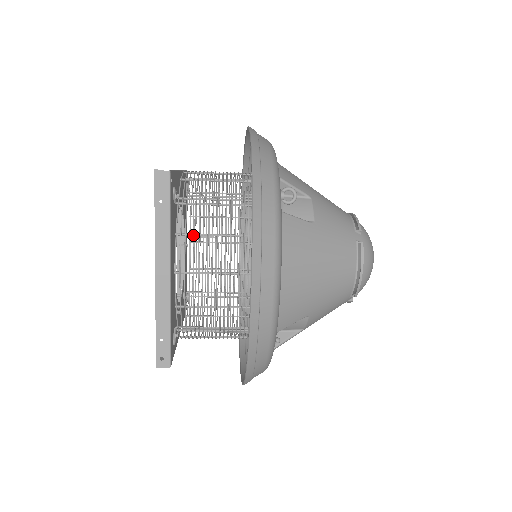
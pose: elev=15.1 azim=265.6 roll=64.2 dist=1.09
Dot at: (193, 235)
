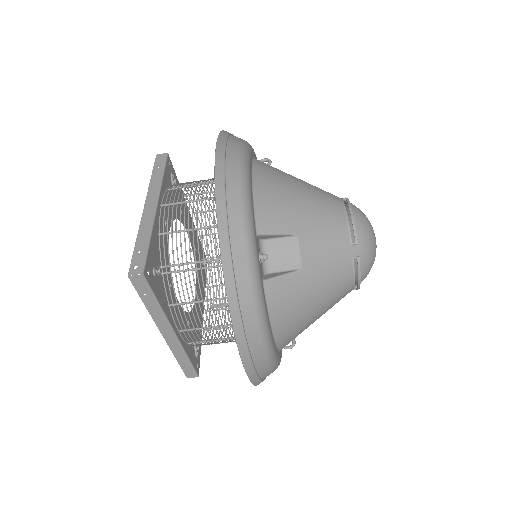
Dot at: (182, 187)
